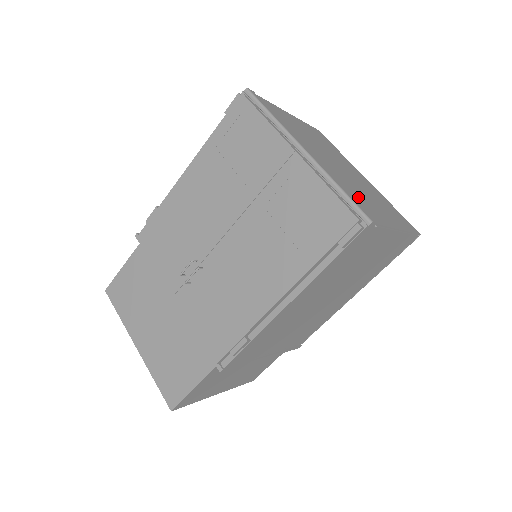
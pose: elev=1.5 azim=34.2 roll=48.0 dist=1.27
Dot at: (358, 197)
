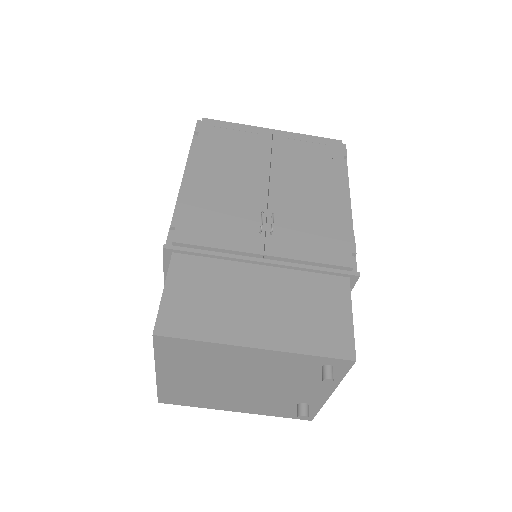
Dot at: occluded
